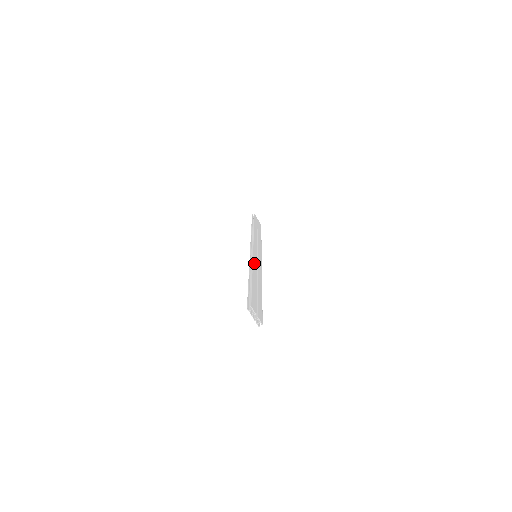
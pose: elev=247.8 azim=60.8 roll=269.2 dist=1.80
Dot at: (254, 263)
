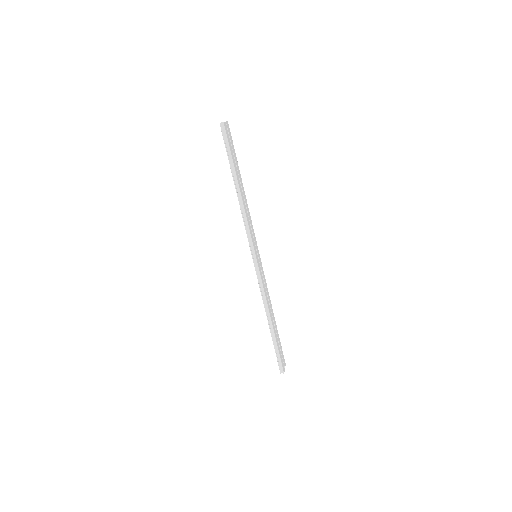
Dot at: (265, 291)
